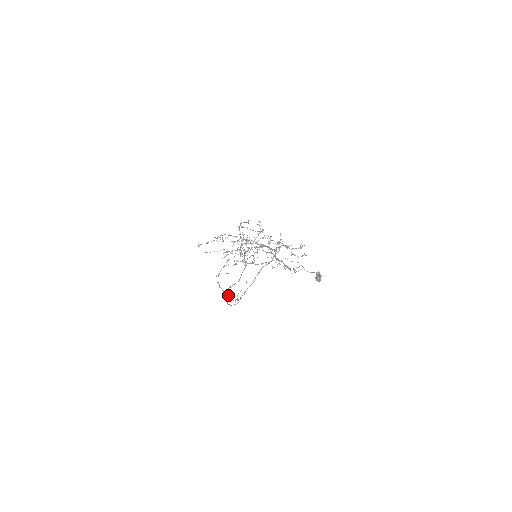
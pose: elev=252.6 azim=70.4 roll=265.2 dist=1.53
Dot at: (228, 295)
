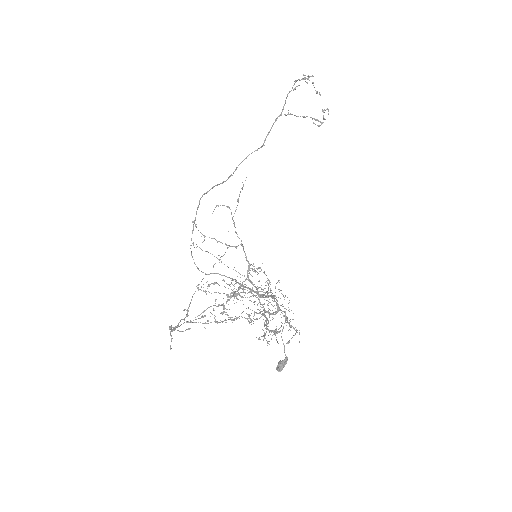
Dot at: (170, 349)
